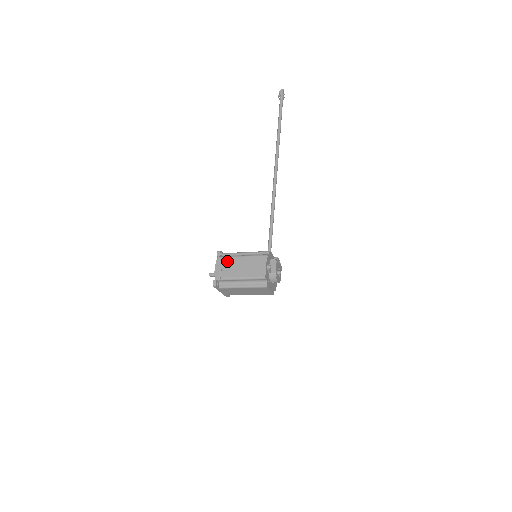
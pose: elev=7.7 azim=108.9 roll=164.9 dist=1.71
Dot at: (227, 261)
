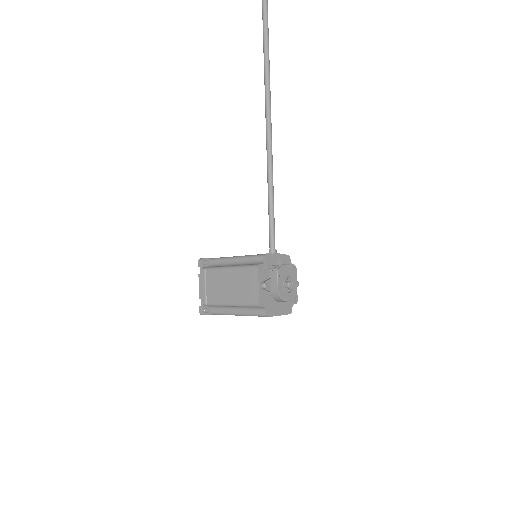
Dot at: (211, 276)
